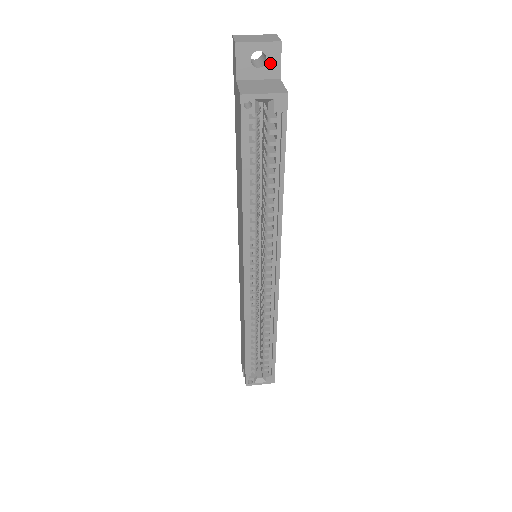
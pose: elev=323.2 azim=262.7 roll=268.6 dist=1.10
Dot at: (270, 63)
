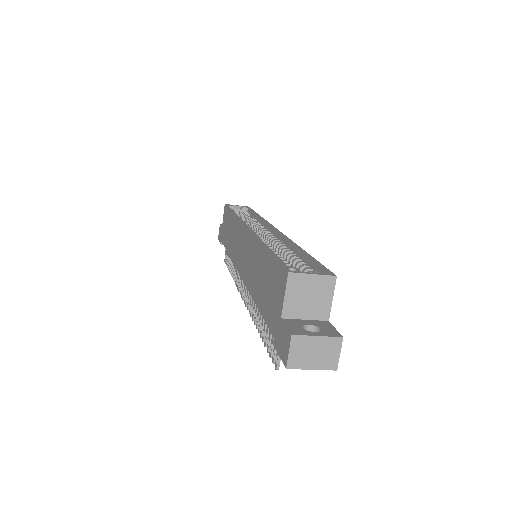
Dot at: occluded
